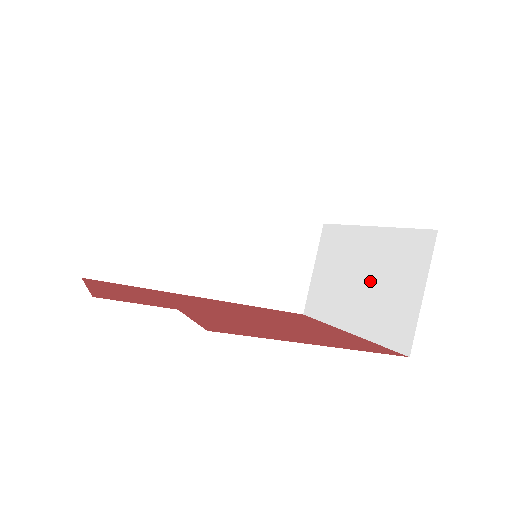
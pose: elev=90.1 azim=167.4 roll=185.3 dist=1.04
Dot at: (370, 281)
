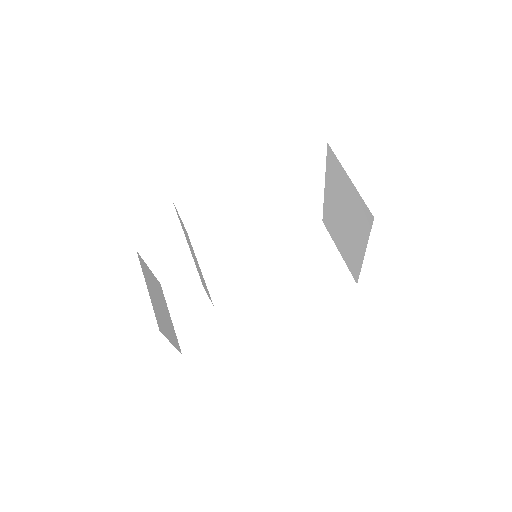
Dot at: (344, 212)
